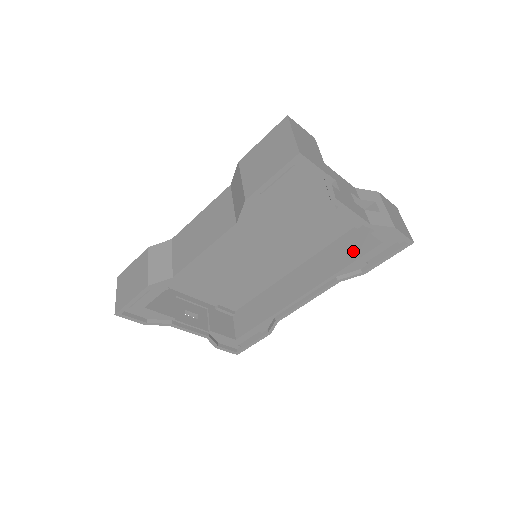
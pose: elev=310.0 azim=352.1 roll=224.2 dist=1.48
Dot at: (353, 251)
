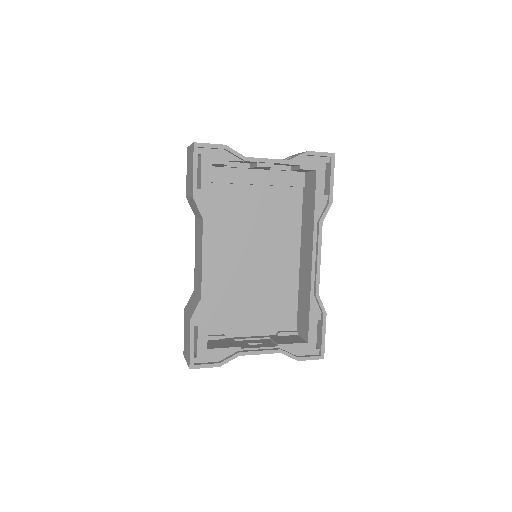
Dot at: (311, 197)
